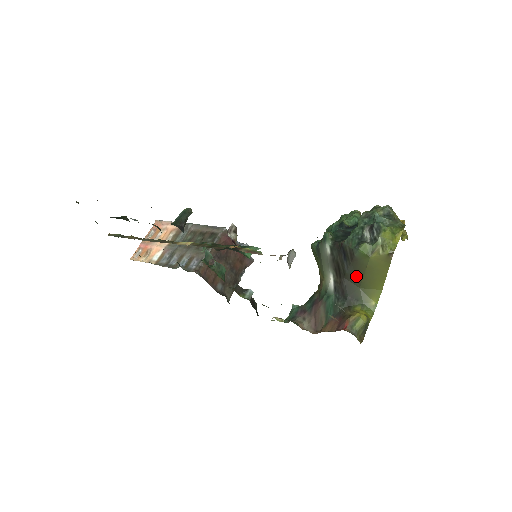
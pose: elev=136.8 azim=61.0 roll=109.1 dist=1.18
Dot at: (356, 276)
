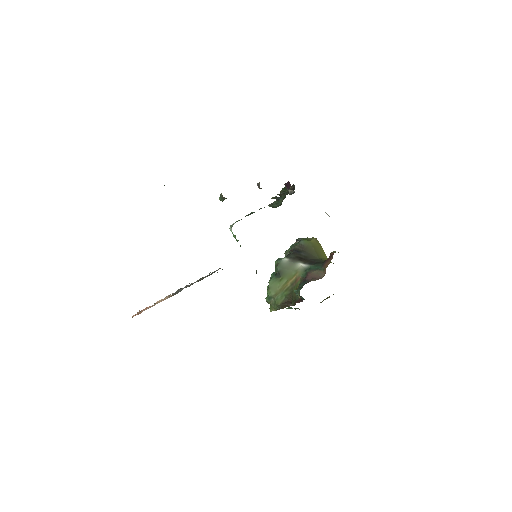
Dot at: (312, 254)
